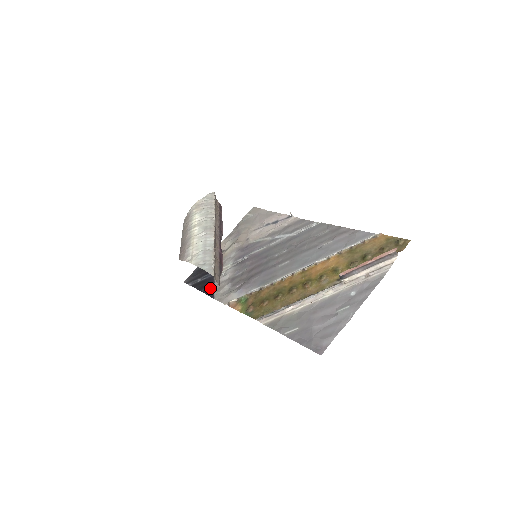
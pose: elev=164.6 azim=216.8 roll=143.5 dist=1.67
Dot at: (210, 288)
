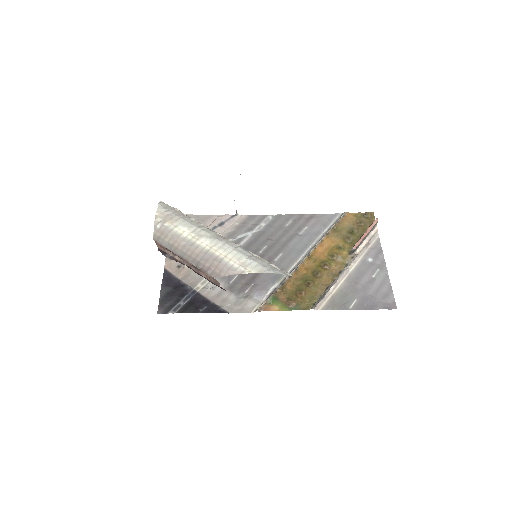
Dot at: (210, 305)
